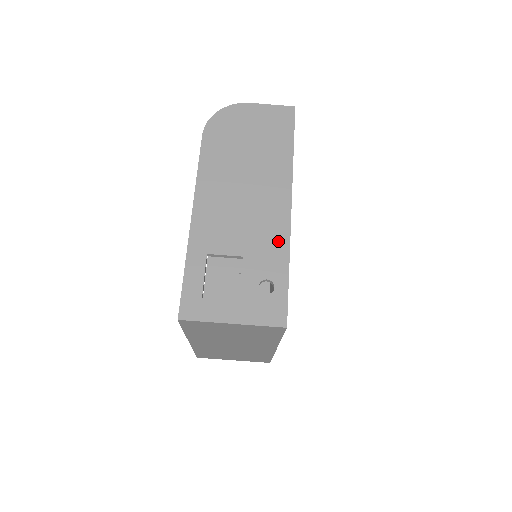
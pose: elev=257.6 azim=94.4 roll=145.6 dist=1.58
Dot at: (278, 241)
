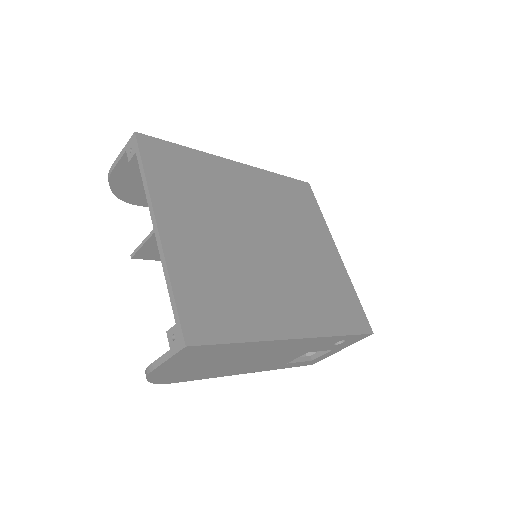
Dot at: (318, 342)
